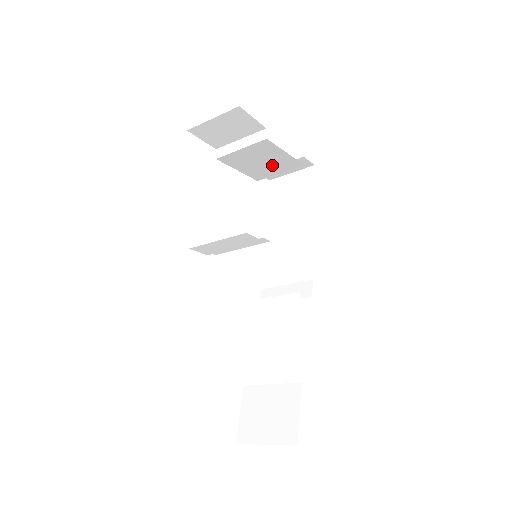
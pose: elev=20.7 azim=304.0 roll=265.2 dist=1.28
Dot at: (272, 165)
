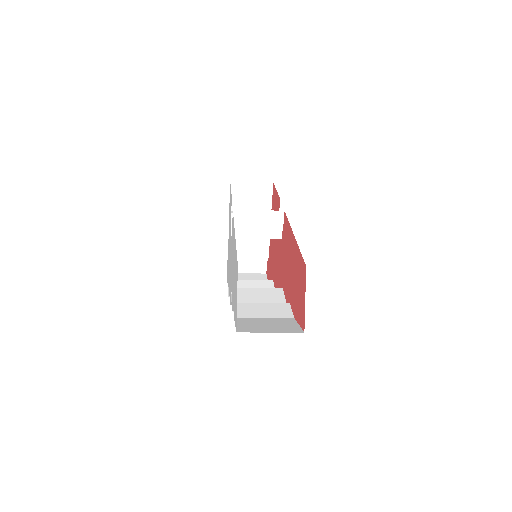
Dot at: (251, 247)
